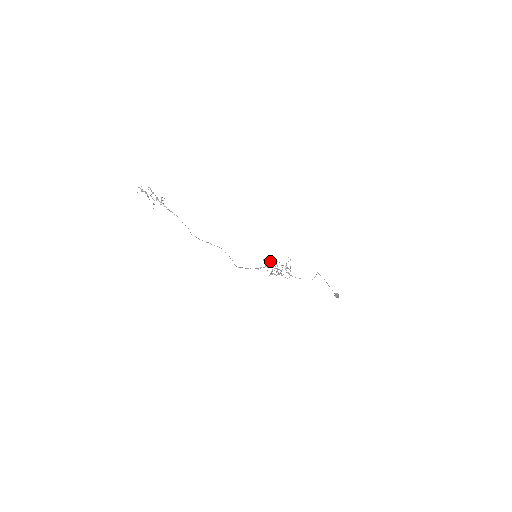
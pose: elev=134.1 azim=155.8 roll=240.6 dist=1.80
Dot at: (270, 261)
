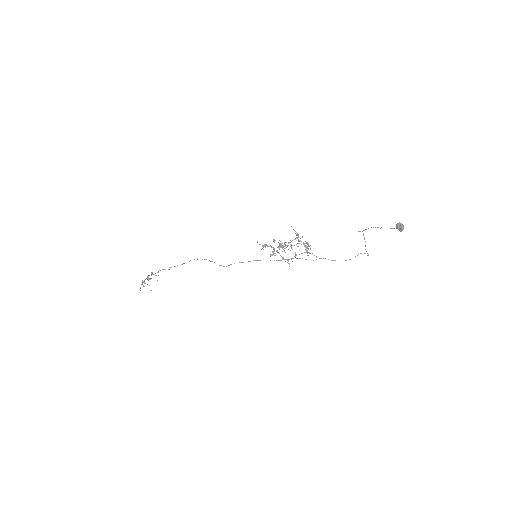
Dot at: (270, 246)
